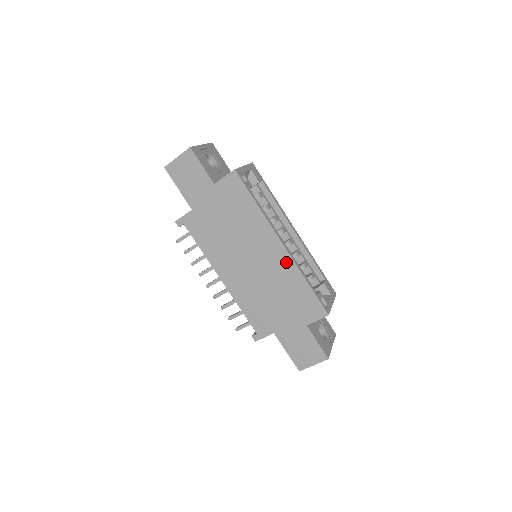
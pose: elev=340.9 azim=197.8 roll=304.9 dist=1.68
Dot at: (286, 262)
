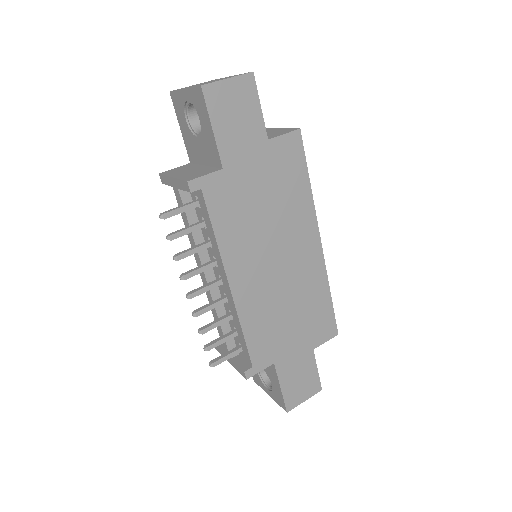
Dot at: (317, 266)
